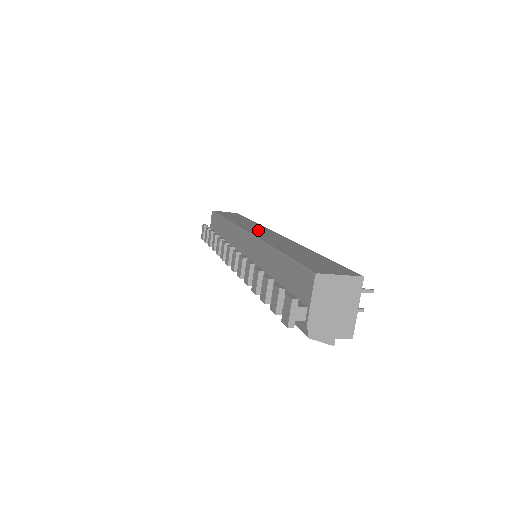
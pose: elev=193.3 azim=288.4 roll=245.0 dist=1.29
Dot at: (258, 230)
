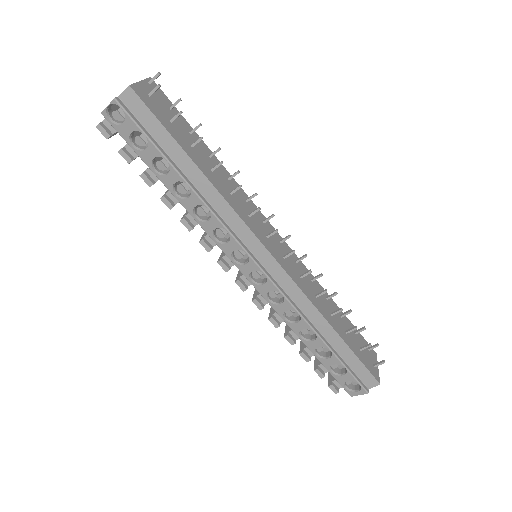
Dot at: occluded
